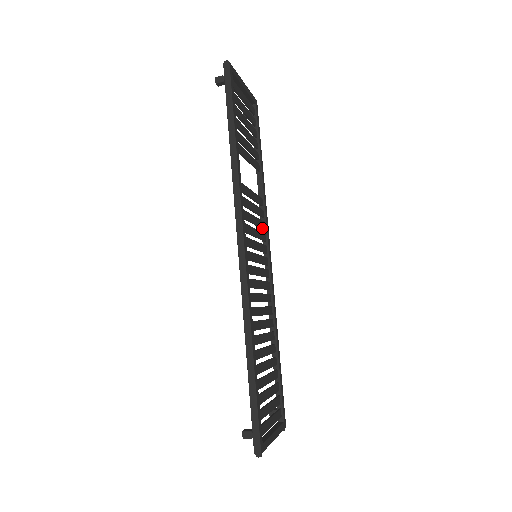
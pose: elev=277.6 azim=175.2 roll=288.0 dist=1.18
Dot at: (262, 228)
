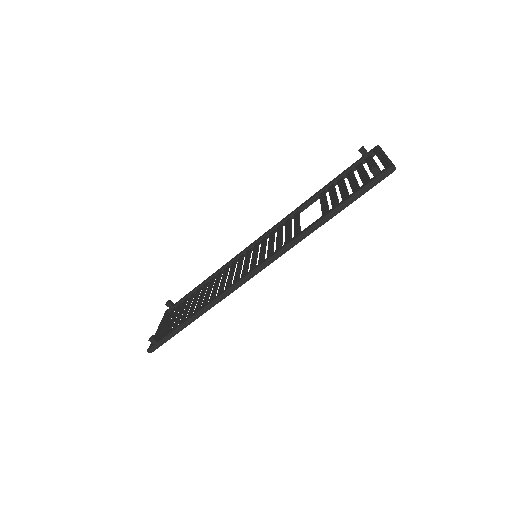
Dot at: (278, 230)
